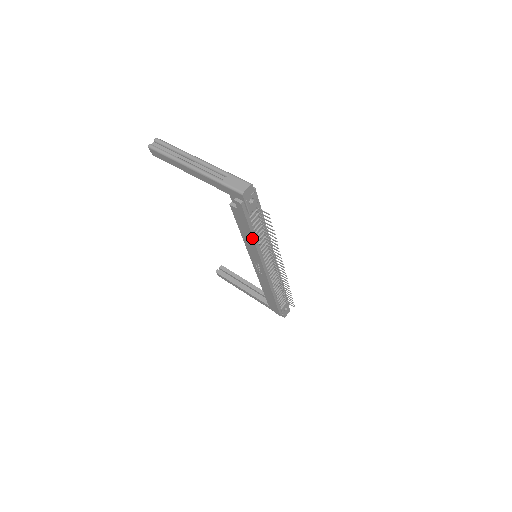
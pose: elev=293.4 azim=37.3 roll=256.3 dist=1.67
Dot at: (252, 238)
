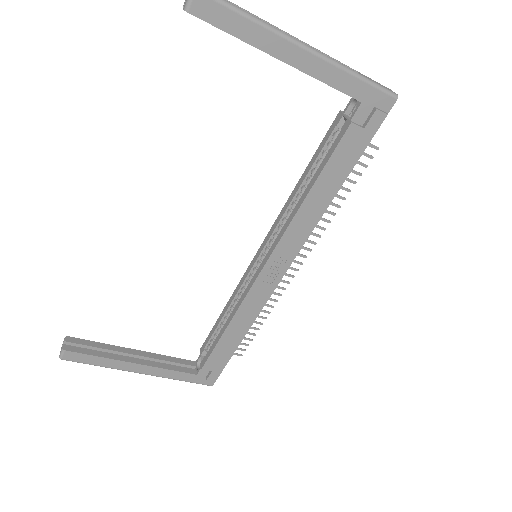
Dot at: (333, 195)
